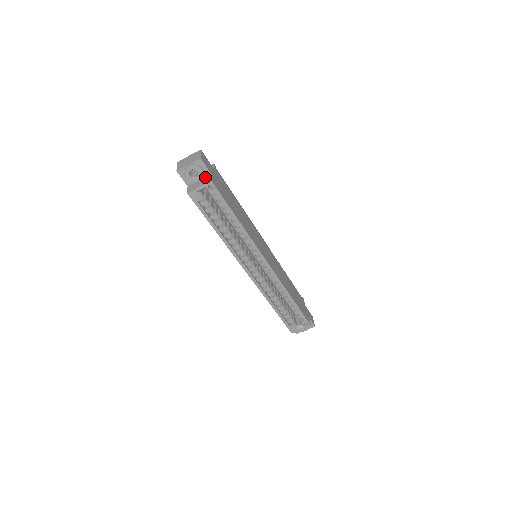
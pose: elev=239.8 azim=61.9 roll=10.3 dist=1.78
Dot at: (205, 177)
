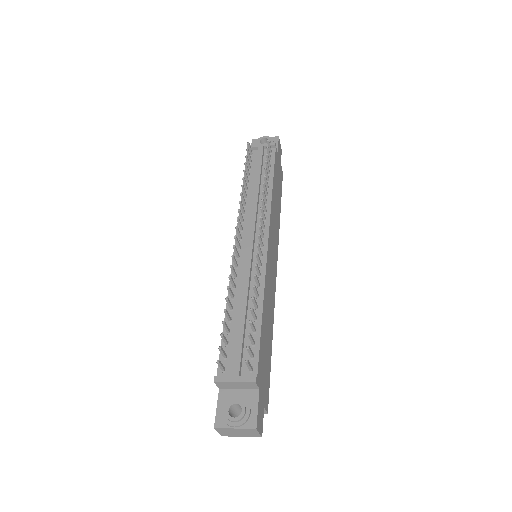
Dot at: occluded
